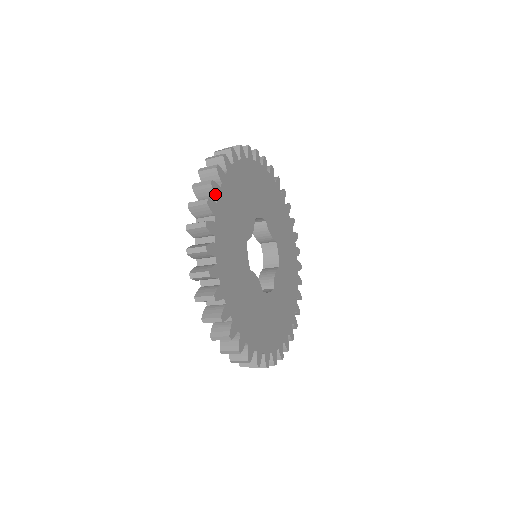
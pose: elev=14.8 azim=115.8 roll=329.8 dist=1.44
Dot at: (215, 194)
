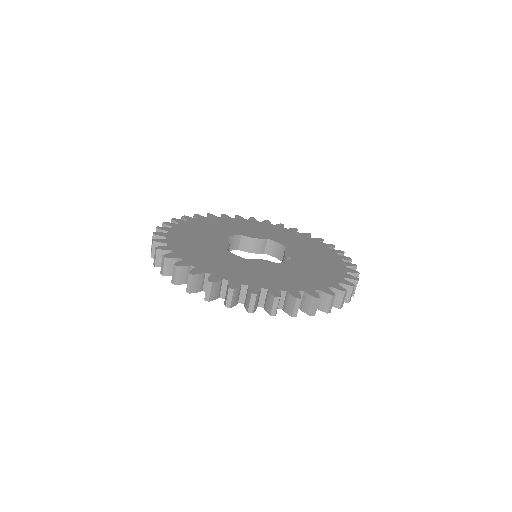
Dot at: (163, 243)
